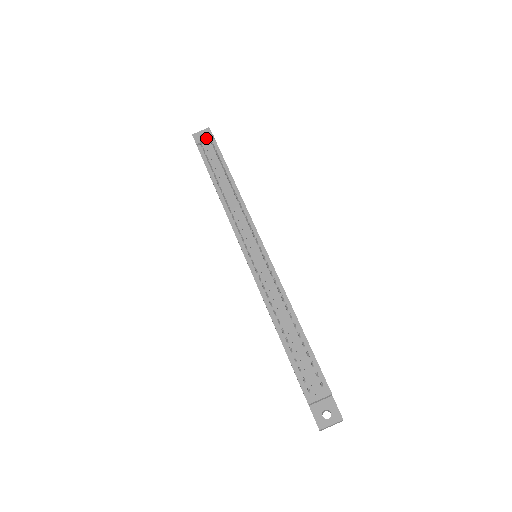
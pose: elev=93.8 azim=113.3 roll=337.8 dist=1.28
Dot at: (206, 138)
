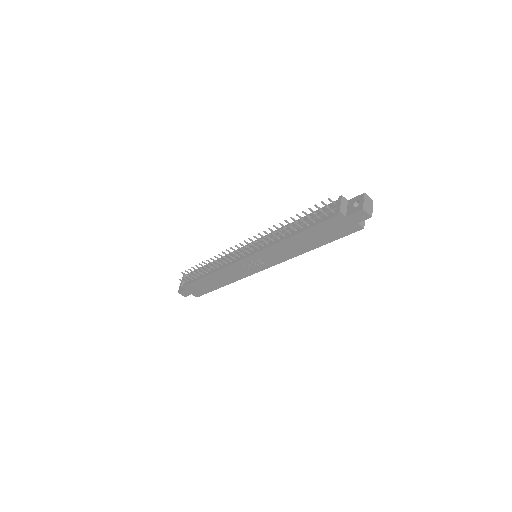
Dot at: (182, 279)
